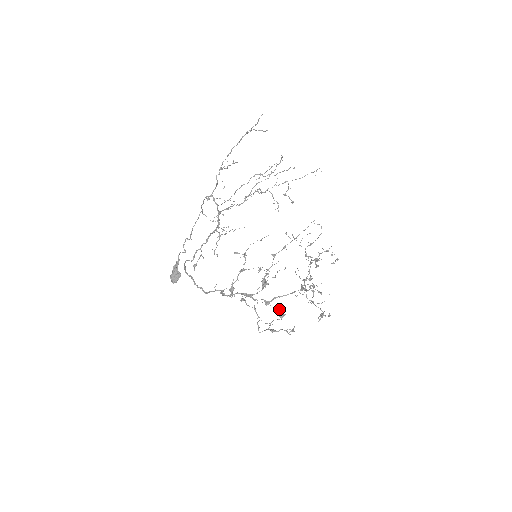
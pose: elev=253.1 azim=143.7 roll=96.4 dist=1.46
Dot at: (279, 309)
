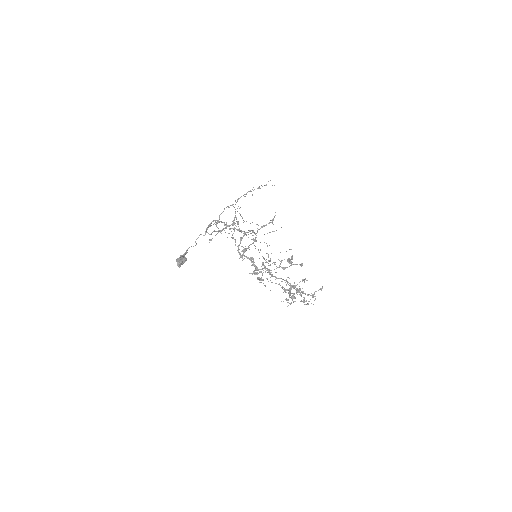
Dot at: (287, 259)
